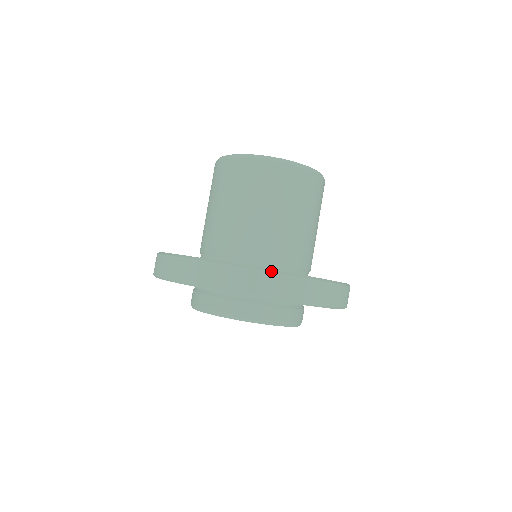
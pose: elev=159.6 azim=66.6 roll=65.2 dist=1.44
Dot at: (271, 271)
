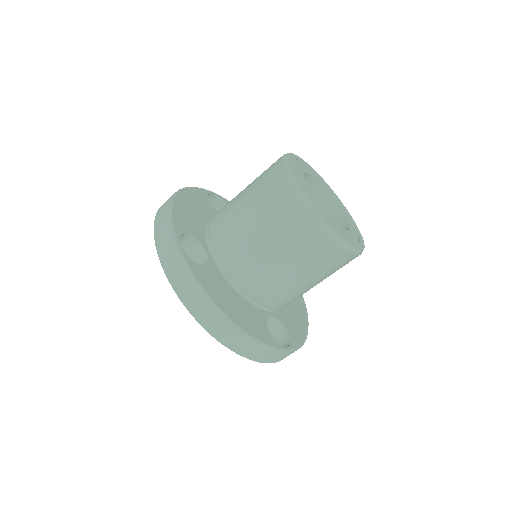
Dot at: (208, 298)
